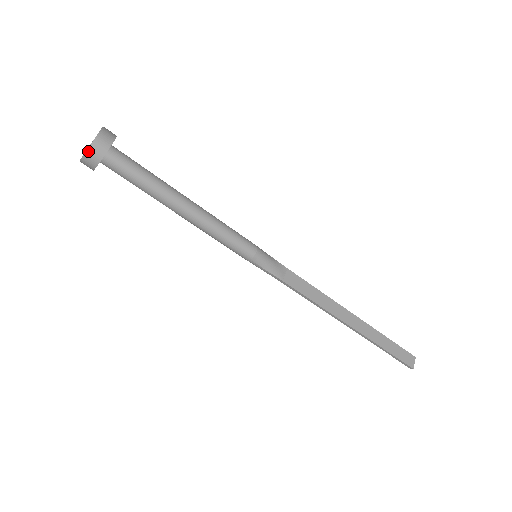
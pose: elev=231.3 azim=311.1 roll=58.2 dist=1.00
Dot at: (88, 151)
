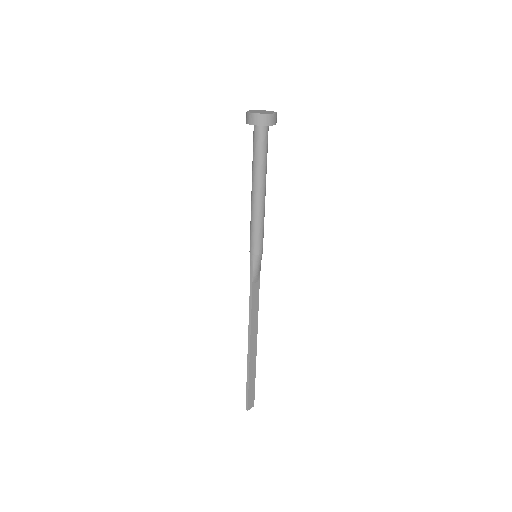
Dot at: (262, 115)
